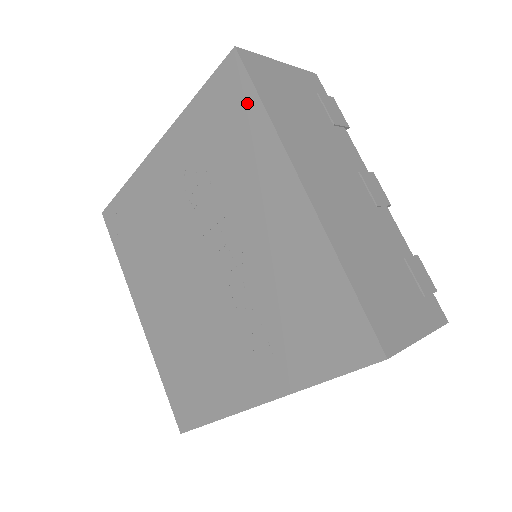
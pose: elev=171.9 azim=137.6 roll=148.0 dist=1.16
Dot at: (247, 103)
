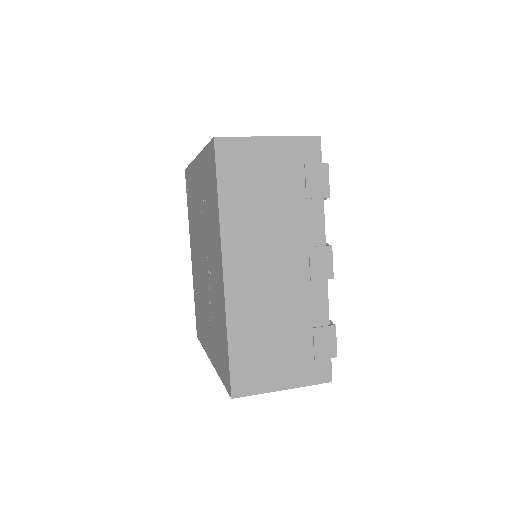
Dot at: (214, 185)
